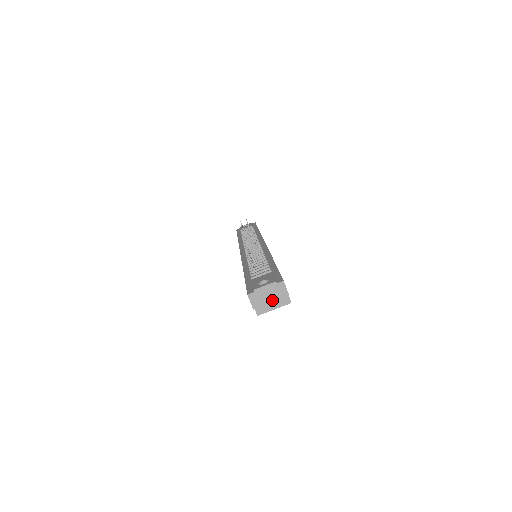
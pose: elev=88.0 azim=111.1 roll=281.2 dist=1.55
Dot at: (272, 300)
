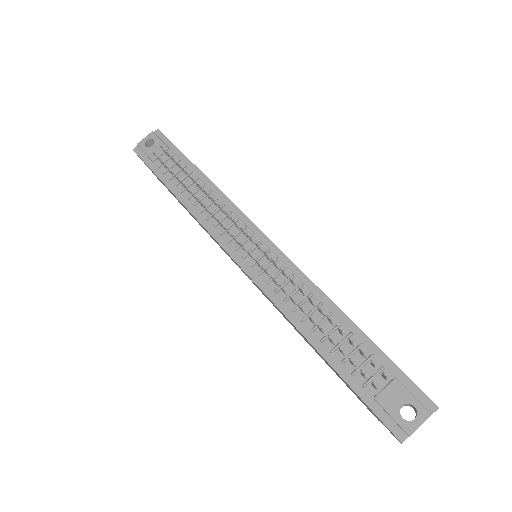
Dot at: occluded
